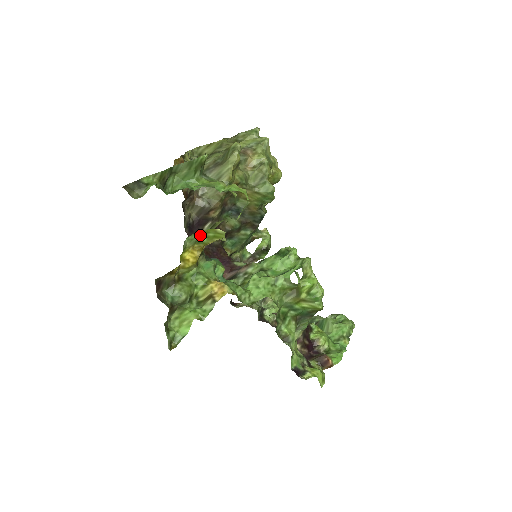
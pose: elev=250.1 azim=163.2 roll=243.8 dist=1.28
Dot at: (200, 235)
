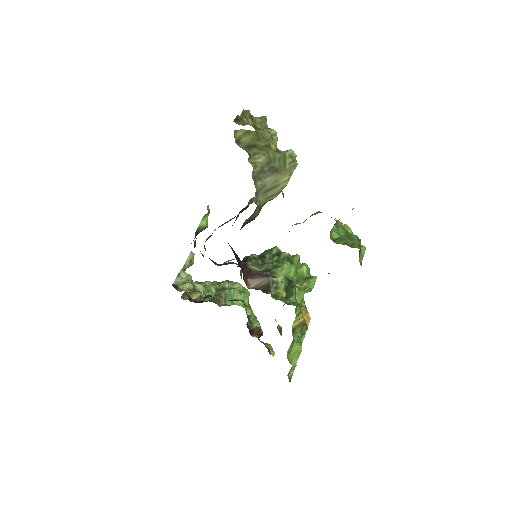
Dot at: occluded
